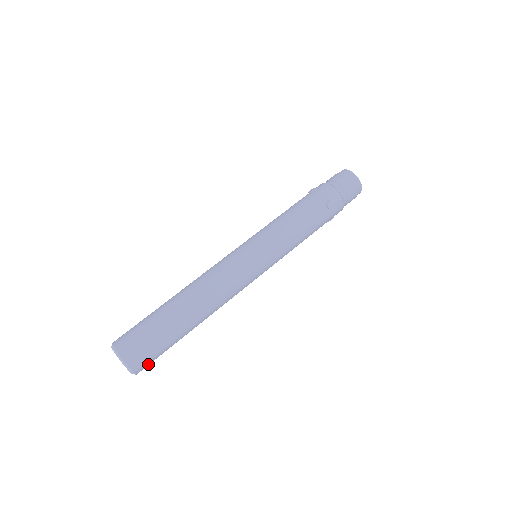
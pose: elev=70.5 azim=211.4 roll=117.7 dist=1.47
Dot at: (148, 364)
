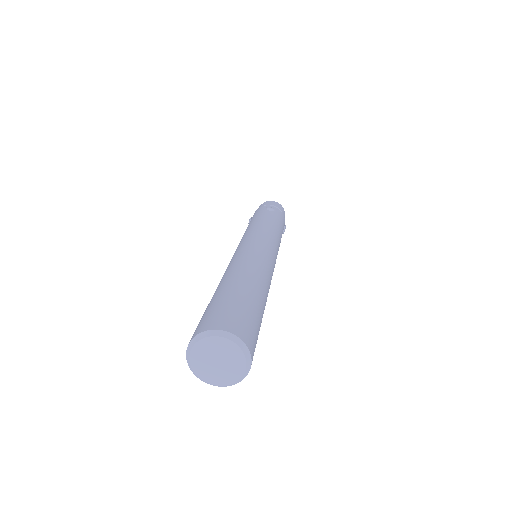
Dot at: (252, 338)
